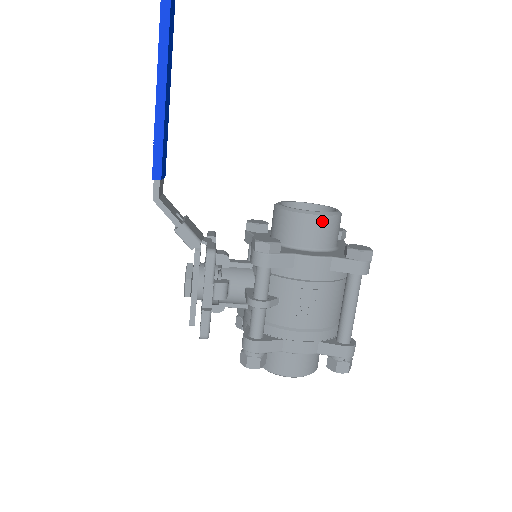
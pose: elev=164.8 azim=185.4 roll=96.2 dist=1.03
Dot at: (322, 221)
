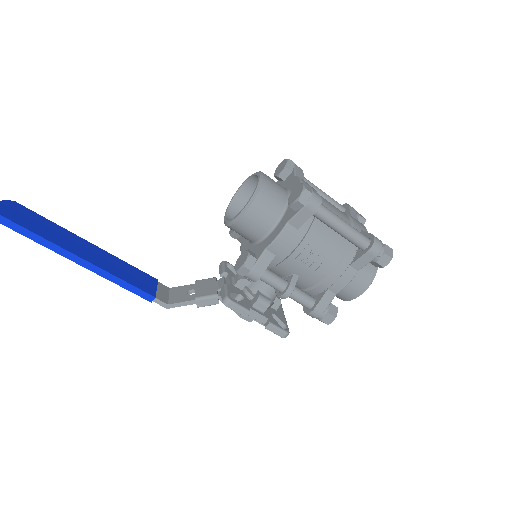
Dot at: (255, 208)
